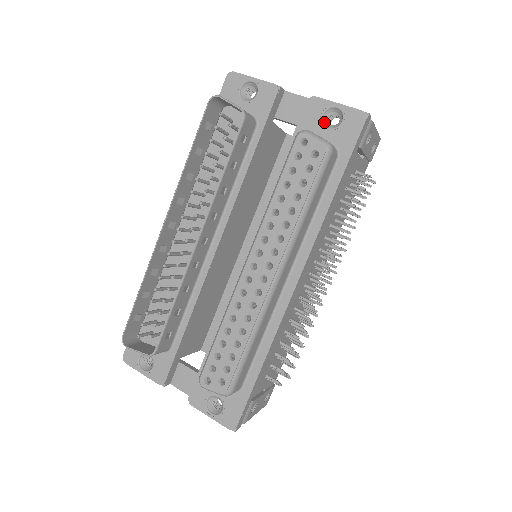
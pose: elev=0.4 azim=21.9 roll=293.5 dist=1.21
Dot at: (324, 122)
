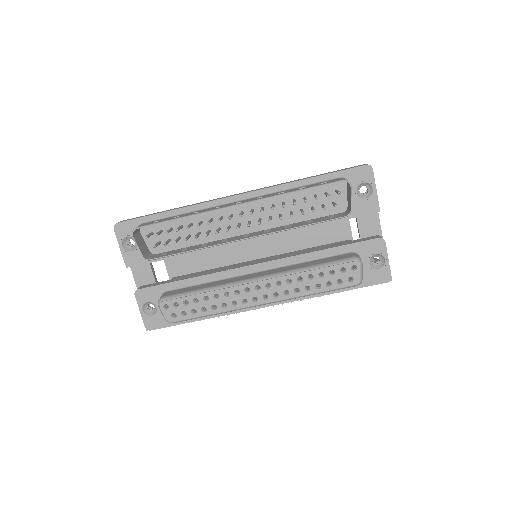
Dot at: (372, 257)
